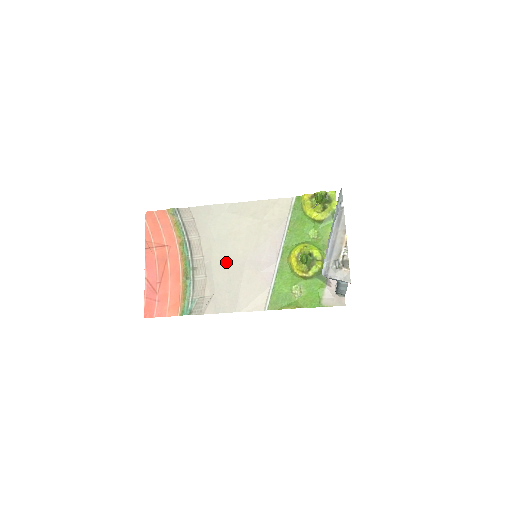
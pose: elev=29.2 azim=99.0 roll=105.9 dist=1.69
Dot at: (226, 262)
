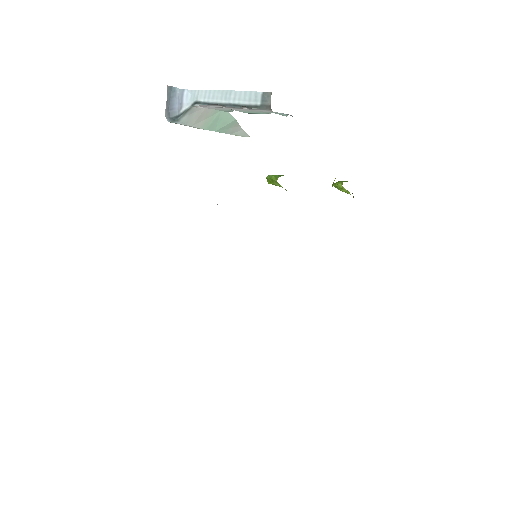
Dot at: occluded
